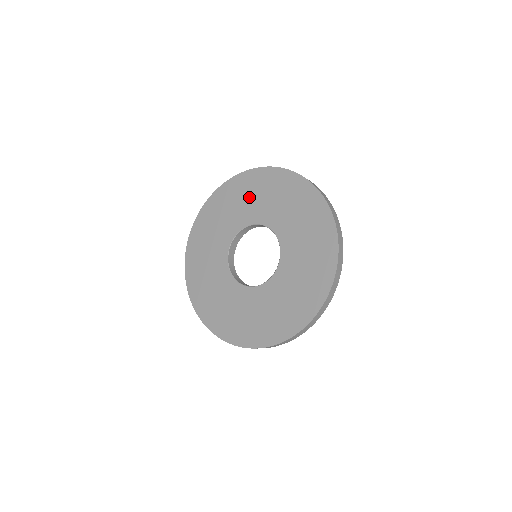
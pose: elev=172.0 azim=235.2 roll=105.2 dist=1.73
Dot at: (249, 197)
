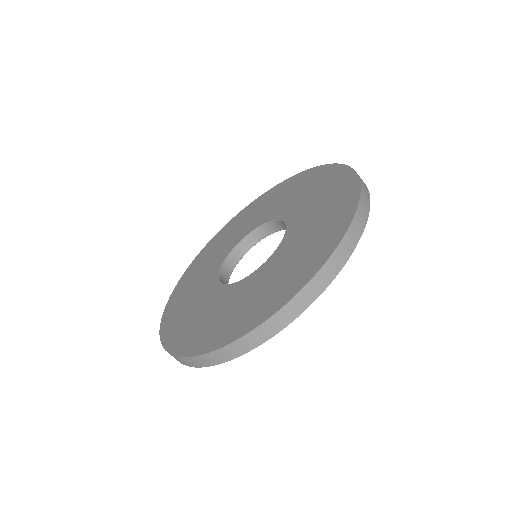
Dot at: (313, 192)
